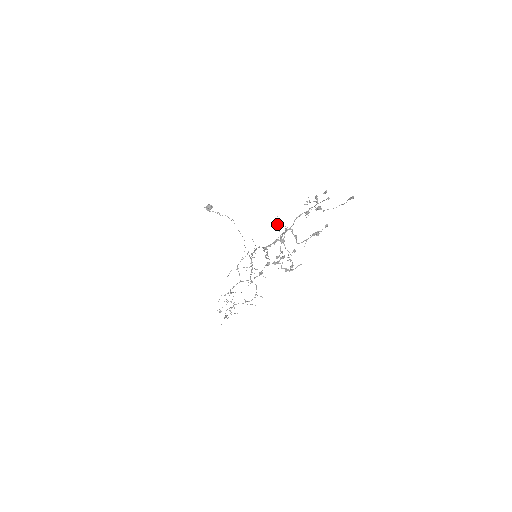
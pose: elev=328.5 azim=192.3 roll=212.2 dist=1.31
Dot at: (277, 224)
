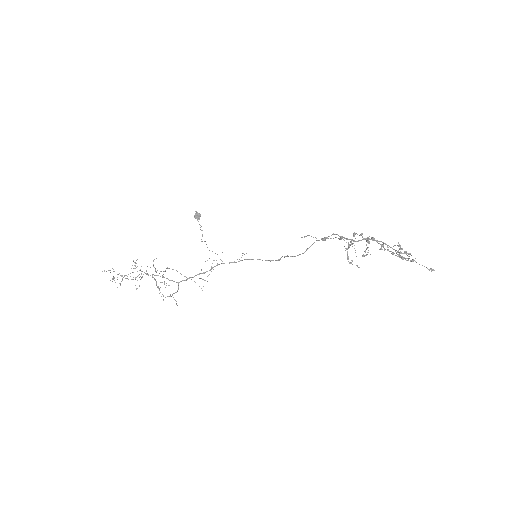
Dot at: (354, 236)
